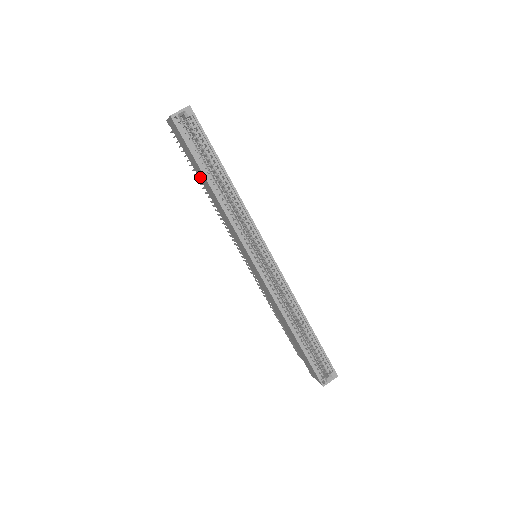
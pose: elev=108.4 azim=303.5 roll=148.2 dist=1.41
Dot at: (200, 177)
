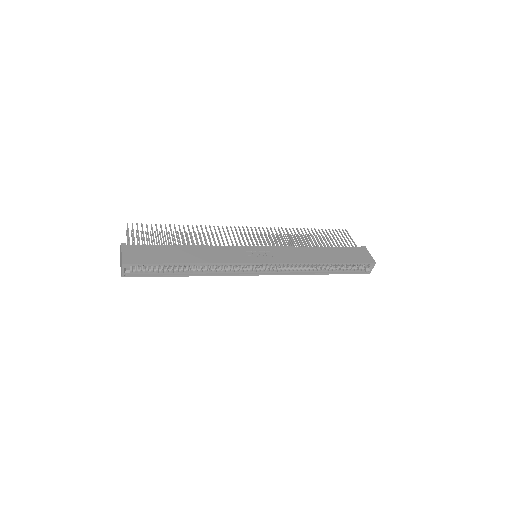
Dot at: occluded
